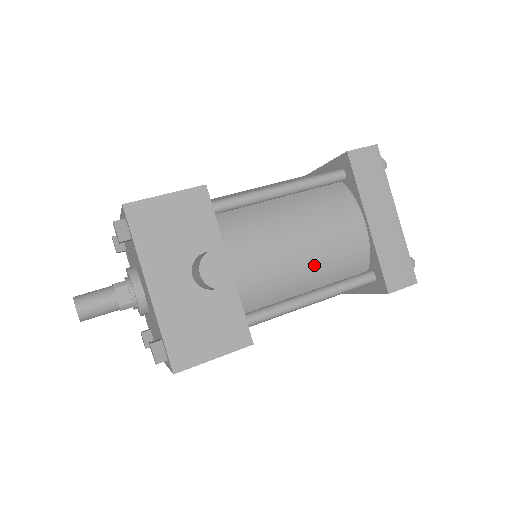
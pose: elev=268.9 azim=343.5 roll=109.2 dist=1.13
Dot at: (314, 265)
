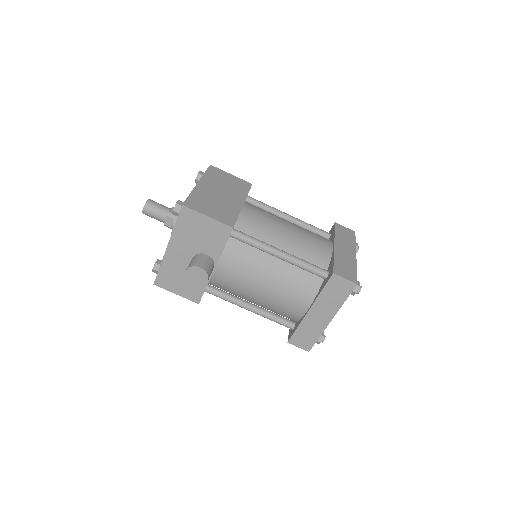
Dot at: (262, 300)
